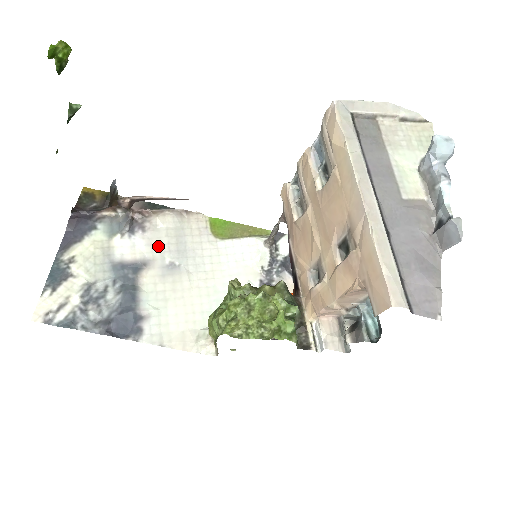
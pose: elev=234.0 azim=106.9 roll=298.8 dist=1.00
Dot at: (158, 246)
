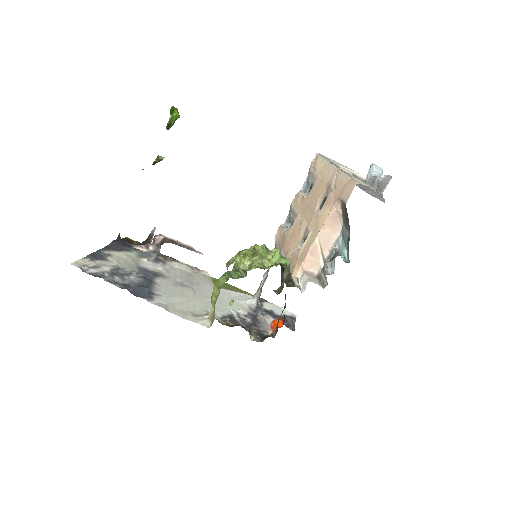
Dot at: (173, 273)
